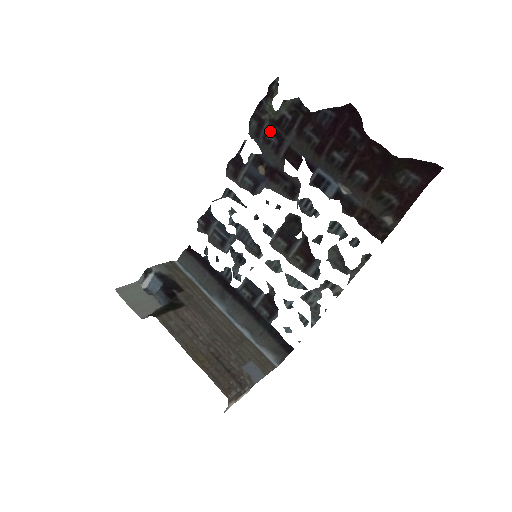
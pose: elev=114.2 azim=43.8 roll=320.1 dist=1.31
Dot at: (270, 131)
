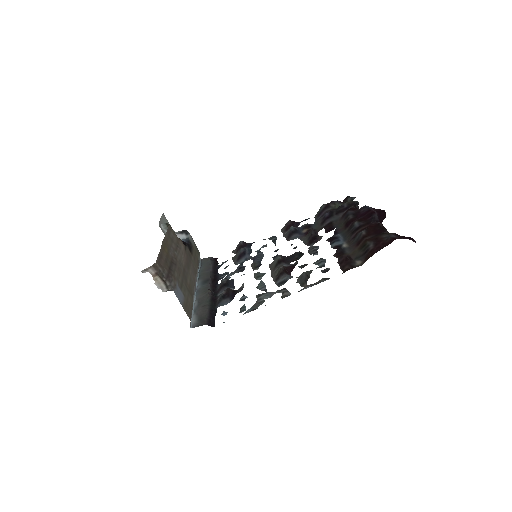
Dot at: (329, 211)
